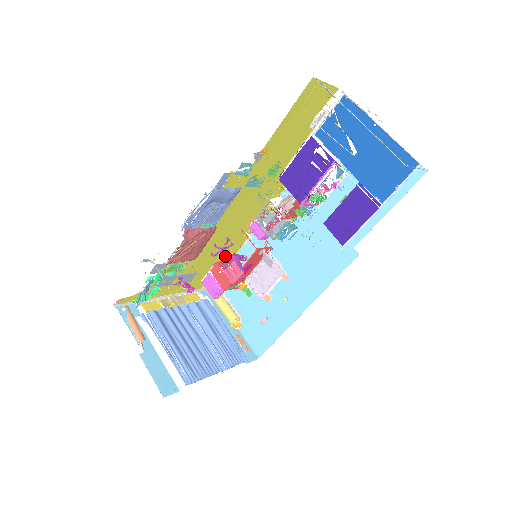
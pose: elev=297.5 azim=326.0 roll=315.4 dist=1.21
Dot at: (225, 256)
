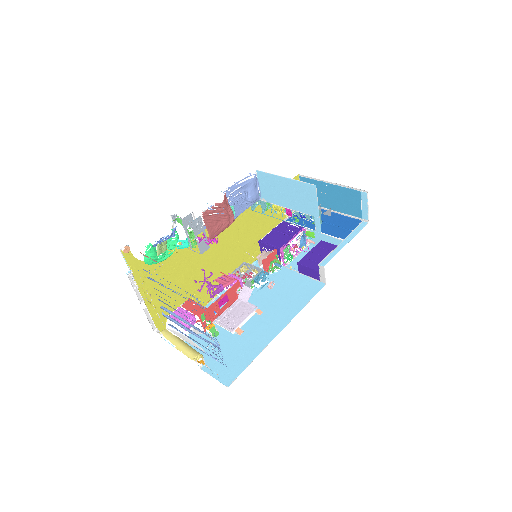
Dot at: (195, 301)
